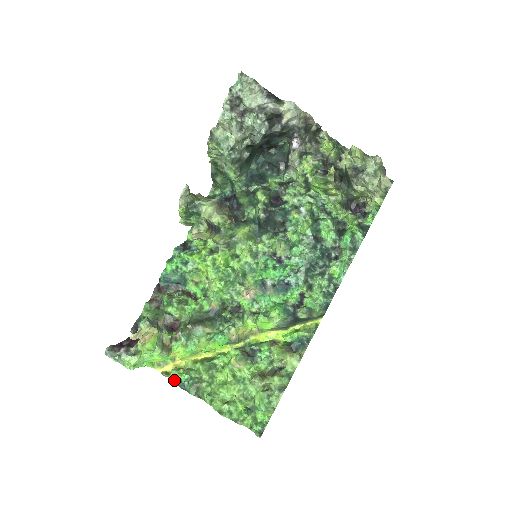
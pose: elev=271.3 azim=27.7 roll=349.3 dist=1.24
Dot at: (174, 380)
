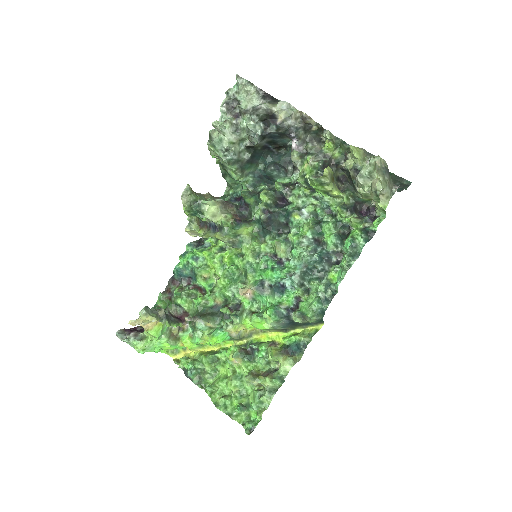
Dot at: (183, 368)
